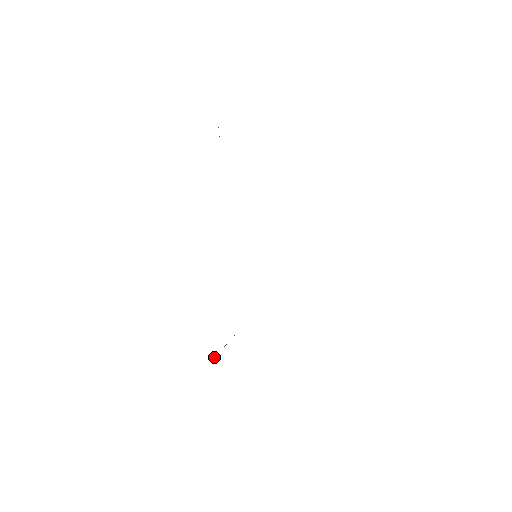
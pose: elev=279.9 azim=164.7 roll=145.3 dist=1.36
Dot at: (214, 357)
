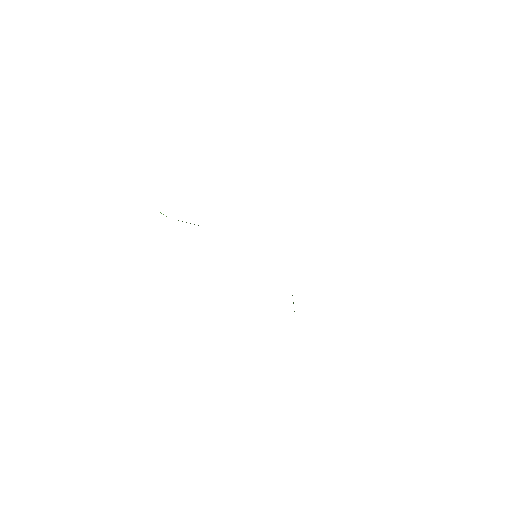
Dot at: occluded
